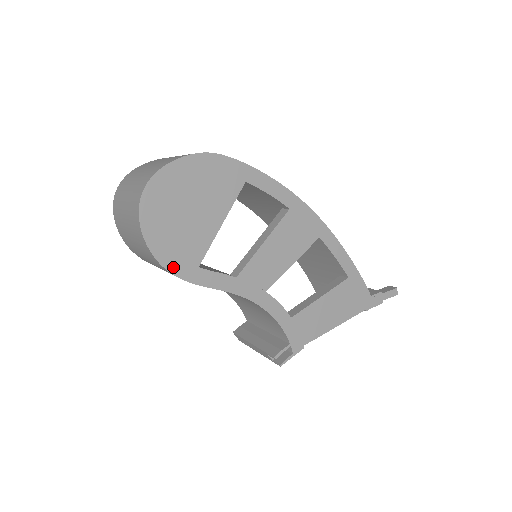
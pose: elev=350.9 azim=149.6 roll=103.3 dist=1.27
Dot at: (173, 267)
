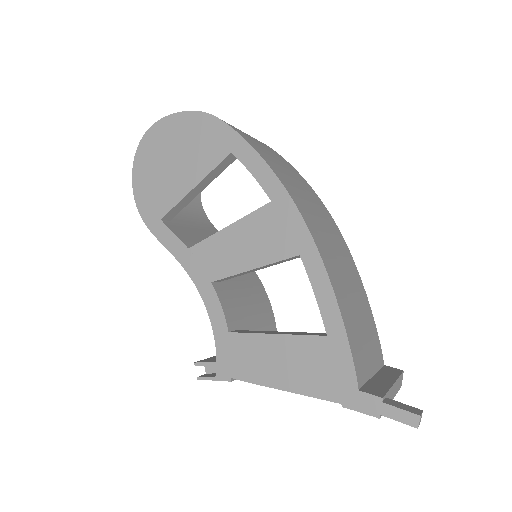
Dot at: (143, 209)
